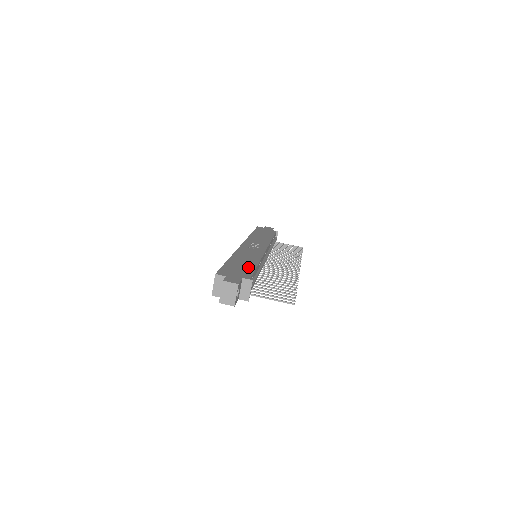
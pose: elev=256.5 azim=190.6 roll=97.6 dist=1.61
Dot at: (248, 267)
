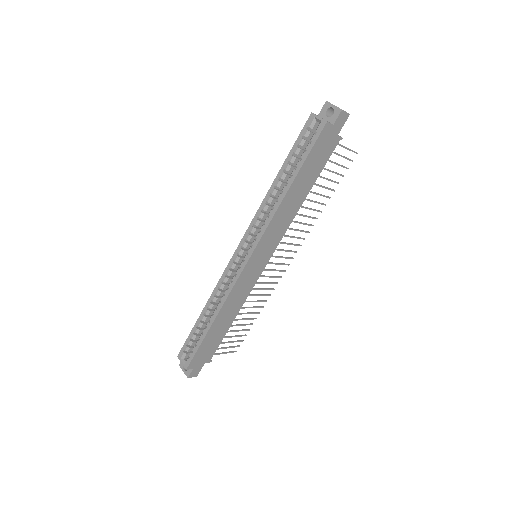
Dot at: occluded
